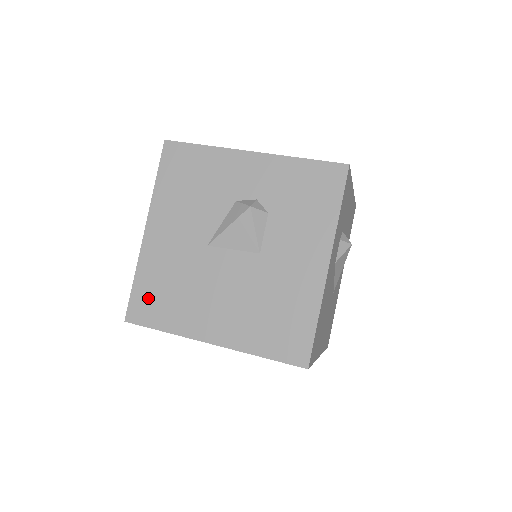
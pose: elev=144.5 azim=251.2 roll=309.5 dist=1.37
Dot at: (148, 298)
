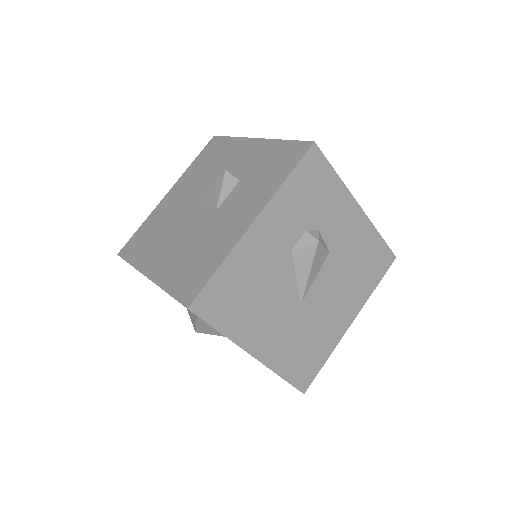
Dot at: (138, 239)
